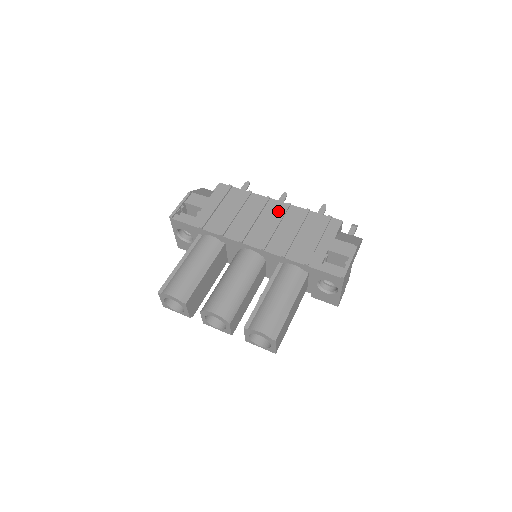
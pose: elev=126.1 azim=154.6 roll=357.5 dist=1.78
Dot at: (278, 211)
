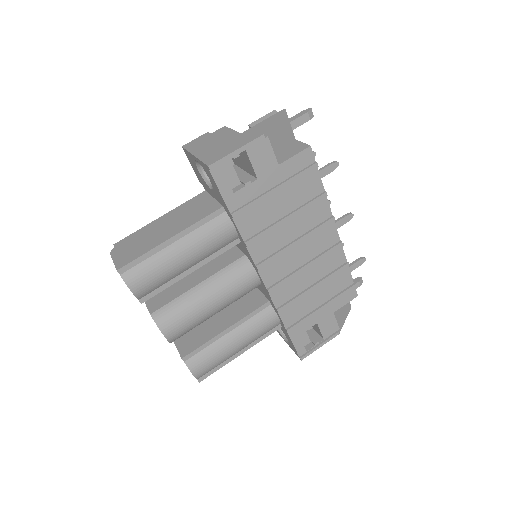
Dot at: (324, 246)
